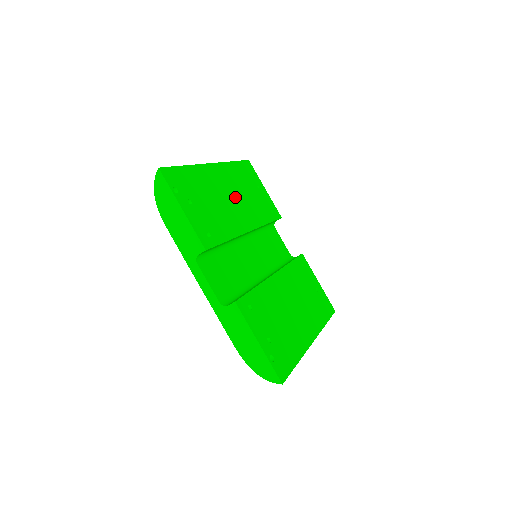
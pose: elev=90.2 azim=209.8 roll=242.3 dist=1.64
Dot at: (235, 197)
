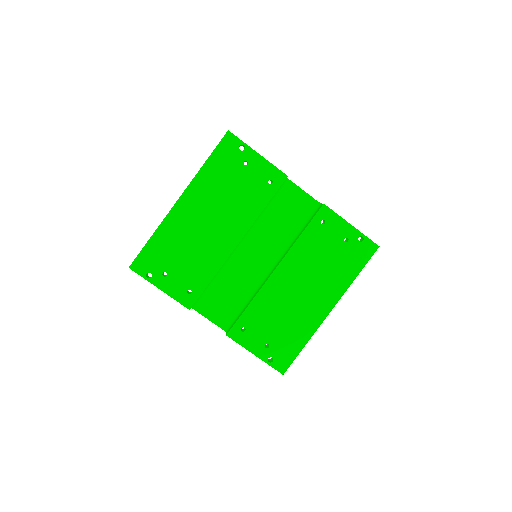
Dot at: (214, 216)
